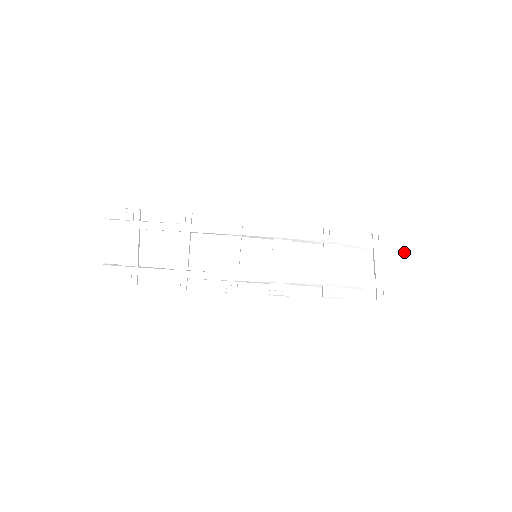
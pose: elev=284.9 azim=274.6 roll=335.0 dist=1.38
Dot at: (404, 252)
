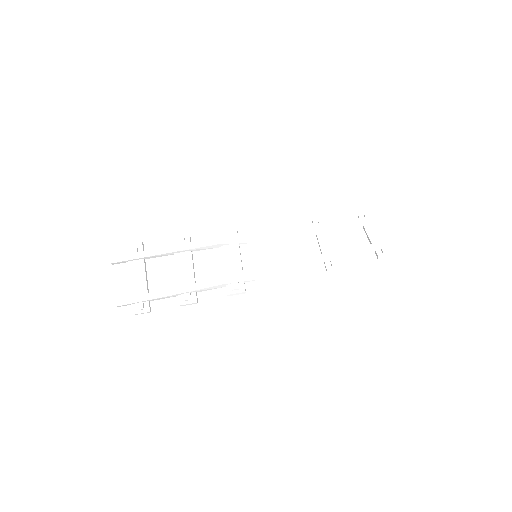
Dot at: (392, 222)
